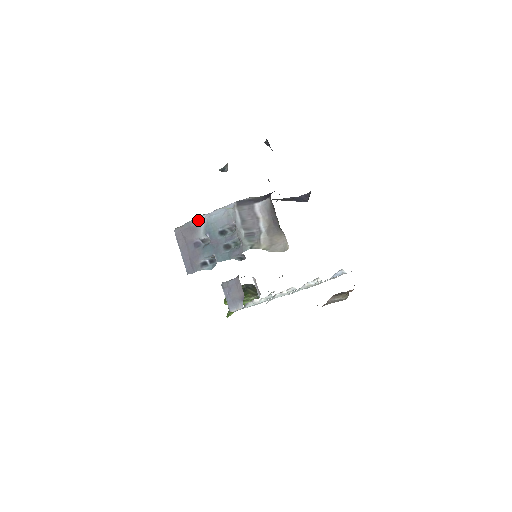
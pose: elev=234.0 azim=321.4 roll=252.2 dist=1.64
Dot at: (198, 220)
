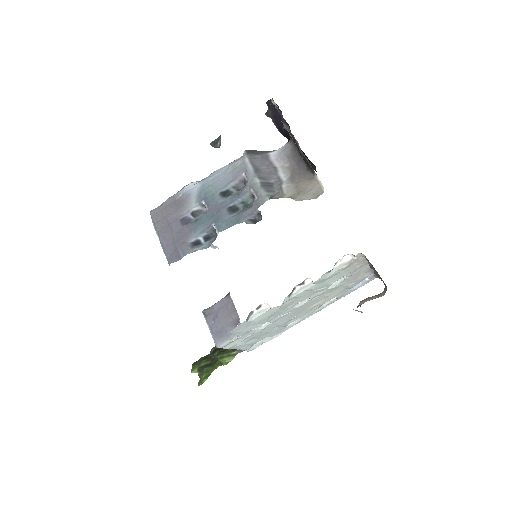
Dot at: (188, 188)
